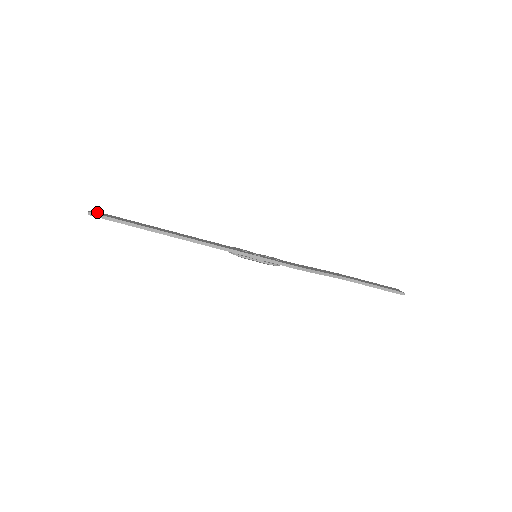
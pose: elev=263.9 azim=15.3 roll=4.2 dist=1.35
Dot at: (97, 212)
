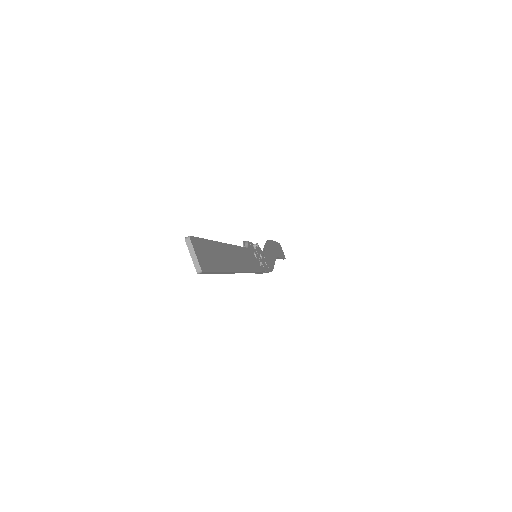
Dot at: (197, 249)
